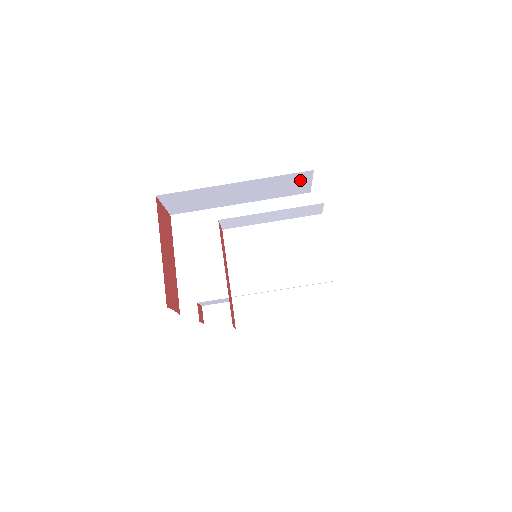
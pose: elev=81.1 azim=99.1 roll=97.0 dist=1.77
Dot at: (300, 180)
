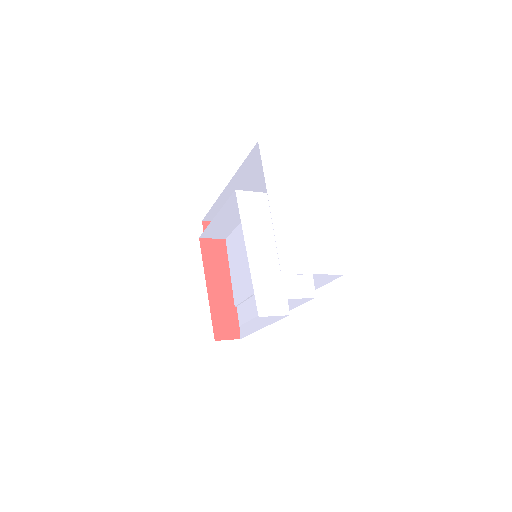
Dot at: occluded
